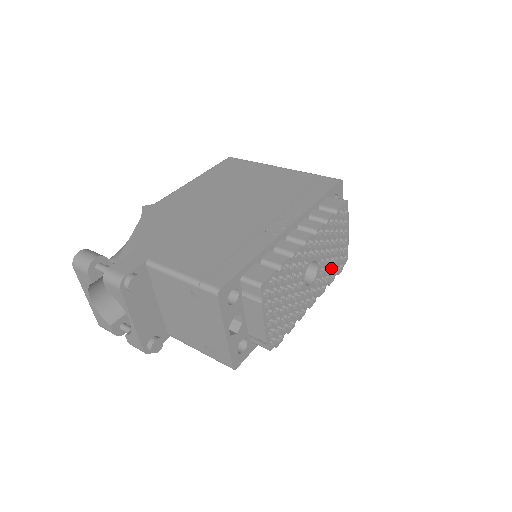
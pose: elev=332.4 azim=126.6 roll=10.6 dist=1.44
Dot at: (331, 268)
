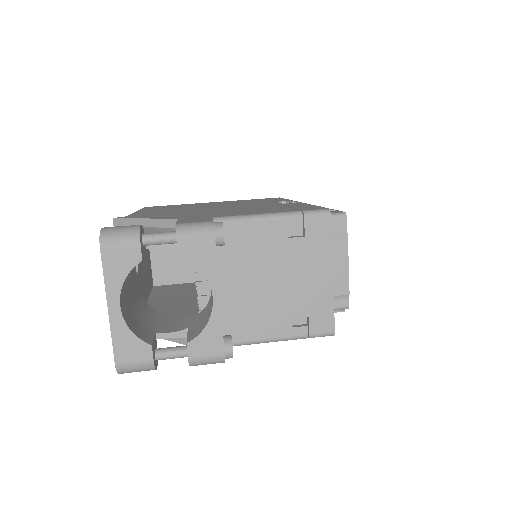
Dot at: occluded
